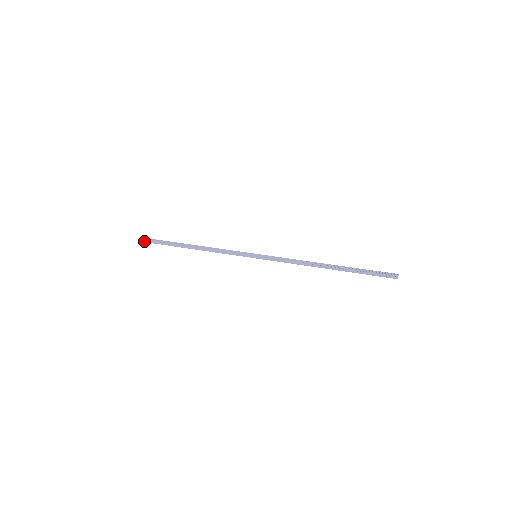
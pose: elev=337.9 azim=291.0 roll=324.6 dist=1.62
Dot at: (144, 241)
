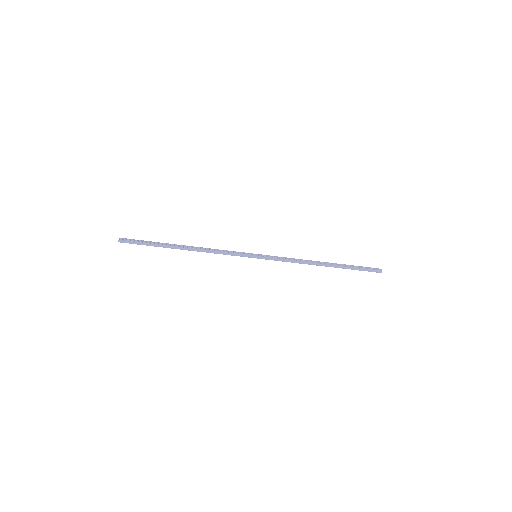
Dot at: (125, 241)
